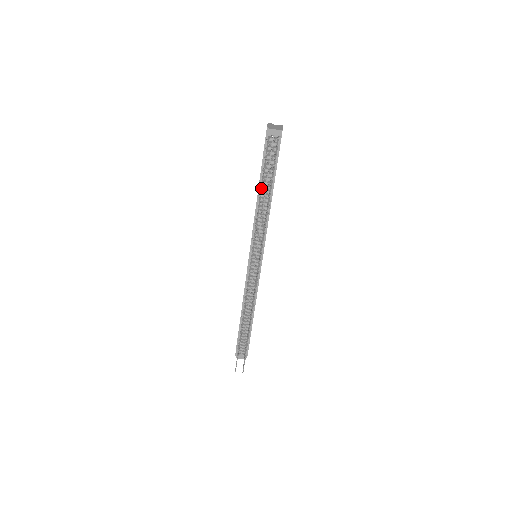
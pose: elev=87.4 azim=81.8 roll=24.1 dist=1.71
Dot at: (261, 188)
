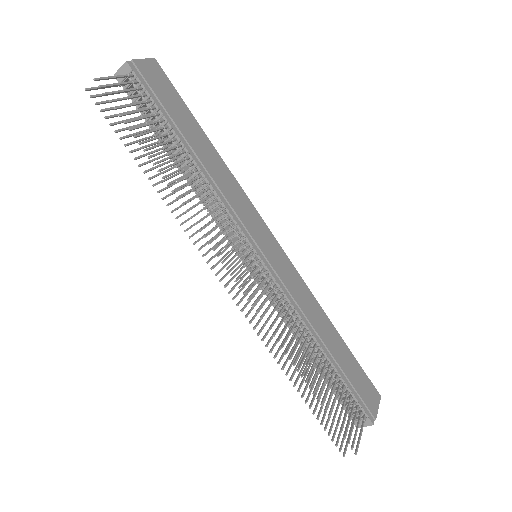
Dot at: (140, 155)
